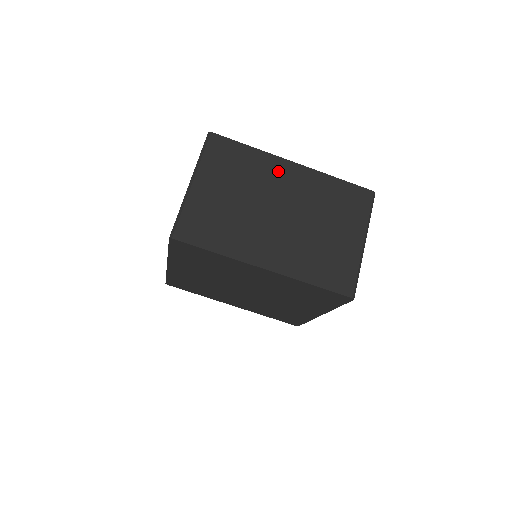
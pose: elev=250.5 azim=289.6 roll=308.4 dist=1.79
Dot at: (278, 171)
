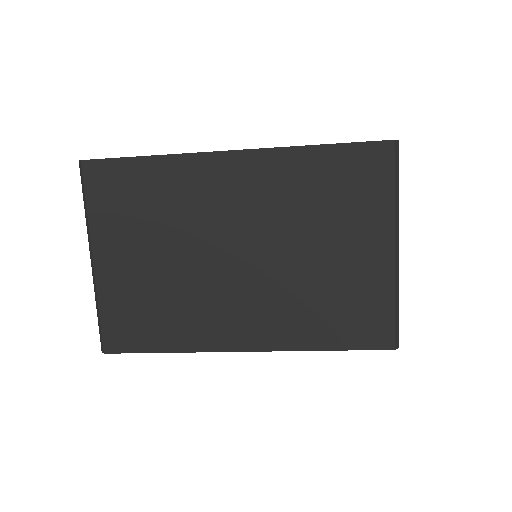
Dot at: (210, 181)
